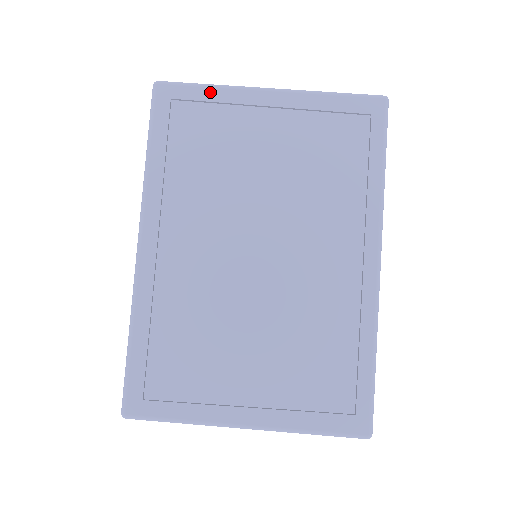
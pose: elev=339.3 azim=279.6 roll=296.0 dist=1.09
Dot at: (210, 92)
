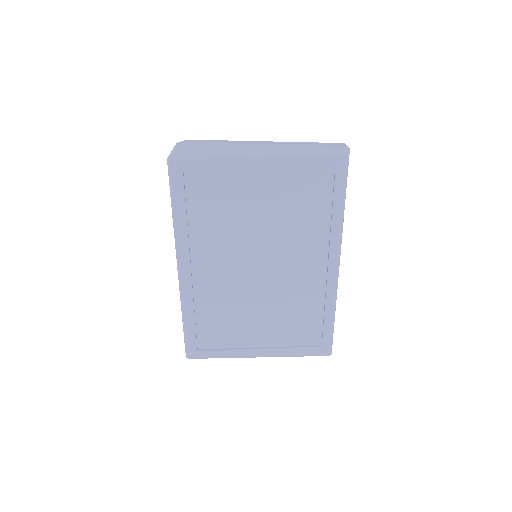
Dot at: (212, 163)
